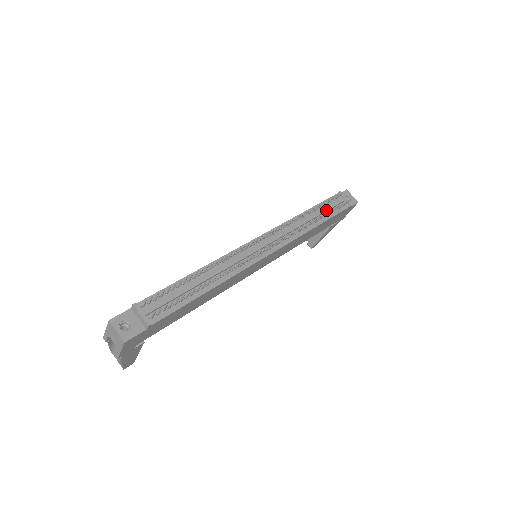
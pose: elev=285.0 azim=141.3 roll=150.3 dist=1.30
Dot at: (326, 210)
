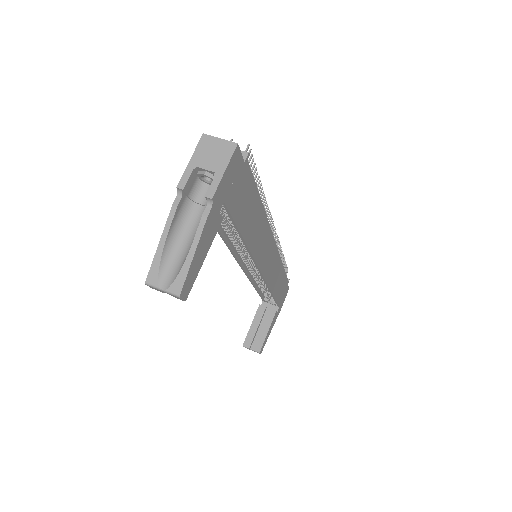
Dot at: occluded
